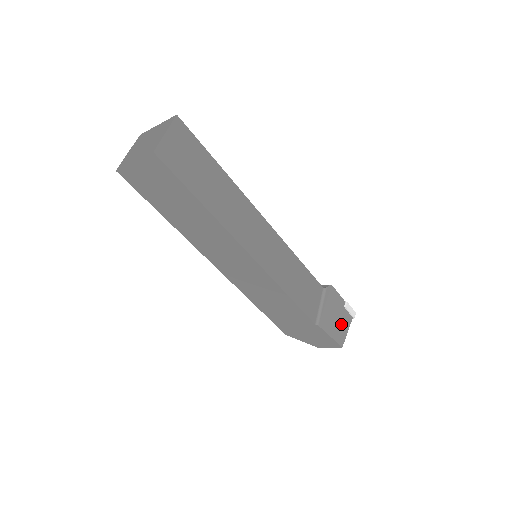
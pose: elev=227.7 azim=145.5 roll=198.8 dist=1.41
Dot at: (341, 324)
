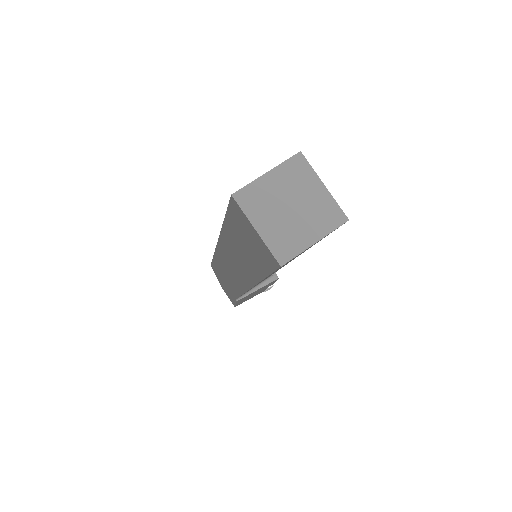
Dot at: (252, 296)
